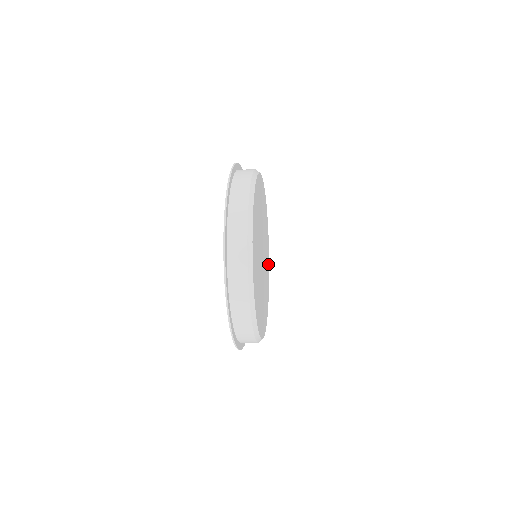
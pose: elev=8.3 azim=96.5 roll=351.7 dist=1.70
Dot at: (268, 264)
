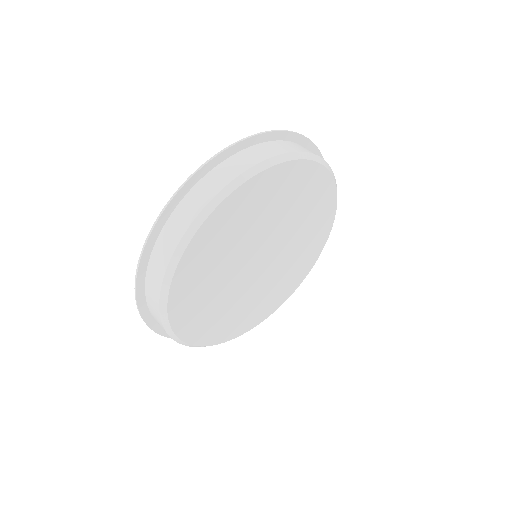
Dot at: (326, 222)
